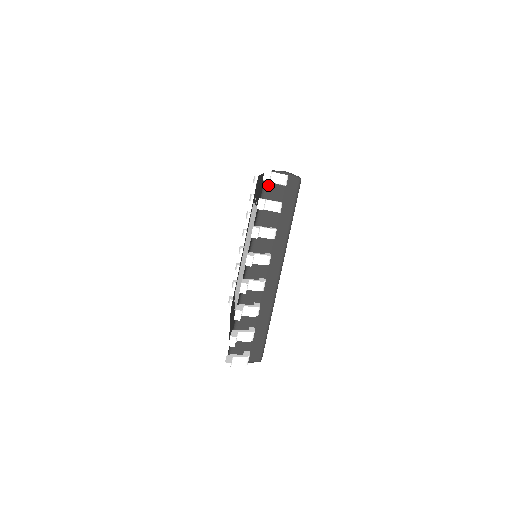
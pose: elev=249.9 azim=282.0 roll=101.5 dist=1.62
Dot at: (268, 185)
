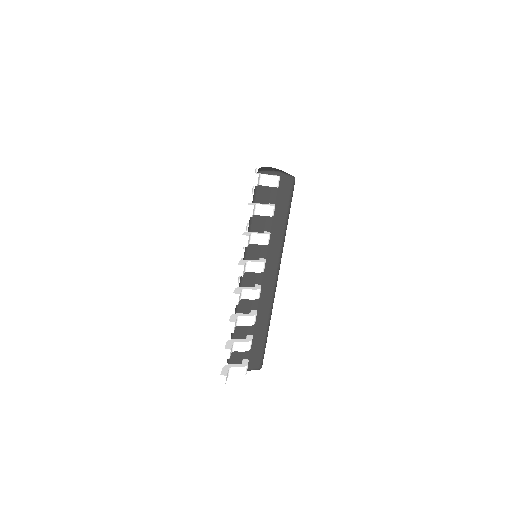
Dot at: (260, 186)
